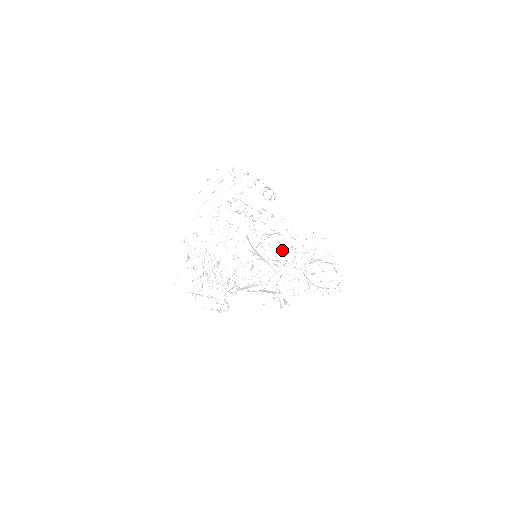
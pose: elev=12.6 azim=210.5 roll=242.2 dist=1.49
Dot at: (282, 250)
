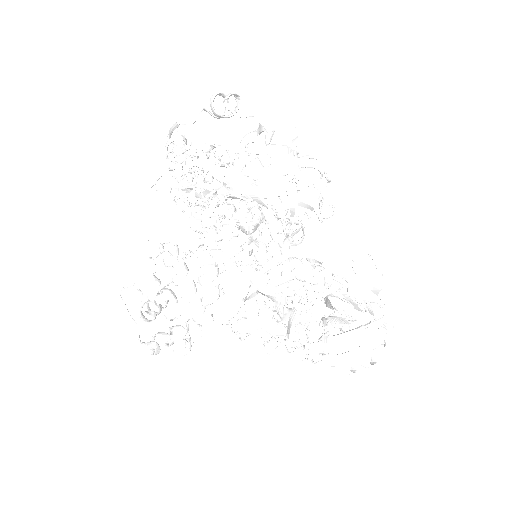
Dot at: (291, 308)
